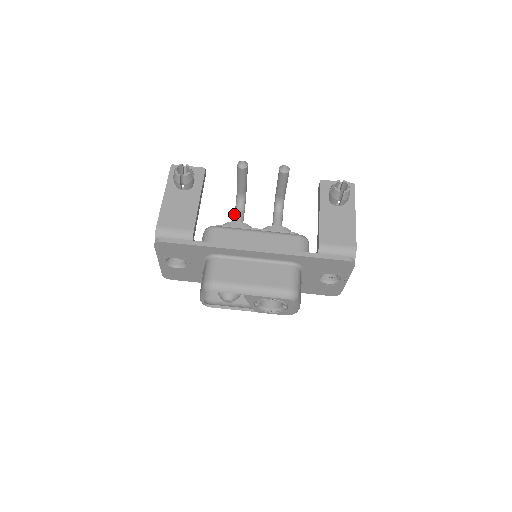
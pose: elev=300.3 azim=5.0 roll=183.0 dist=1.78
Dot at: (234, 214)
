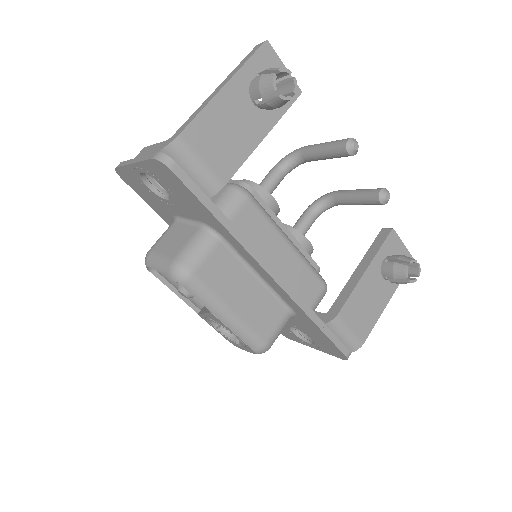
Dot at: (271, 170)
